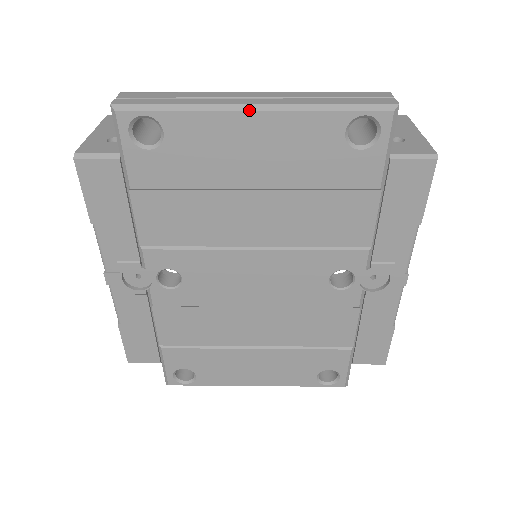
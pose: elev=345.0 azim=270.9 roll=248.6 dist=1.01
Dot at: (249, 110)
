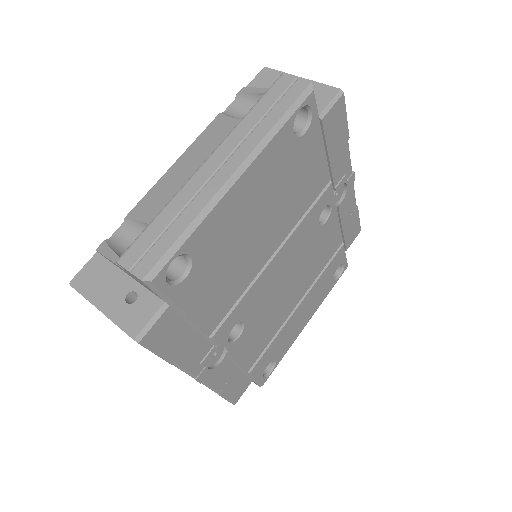
Dot at: (235, 181)
